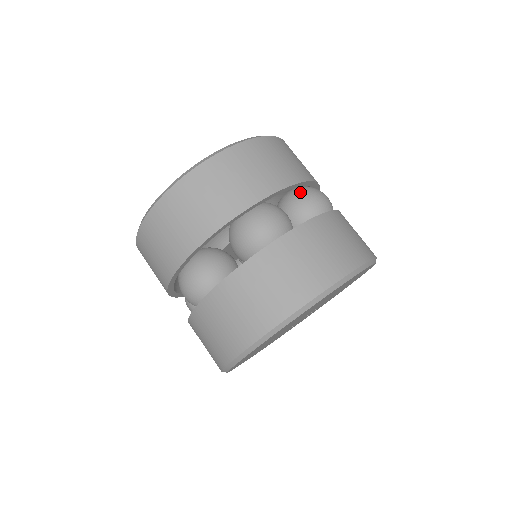
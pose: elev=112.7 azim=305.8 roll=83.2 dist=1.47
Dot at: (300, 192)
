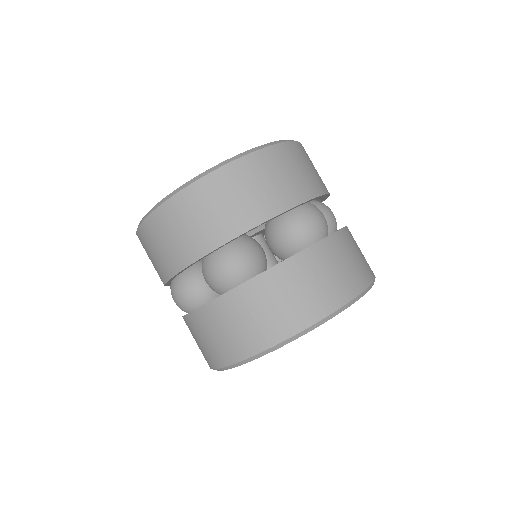
Dot at: (318, 204)
